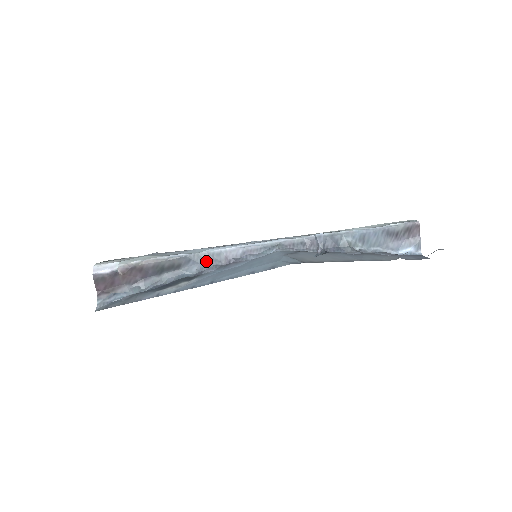
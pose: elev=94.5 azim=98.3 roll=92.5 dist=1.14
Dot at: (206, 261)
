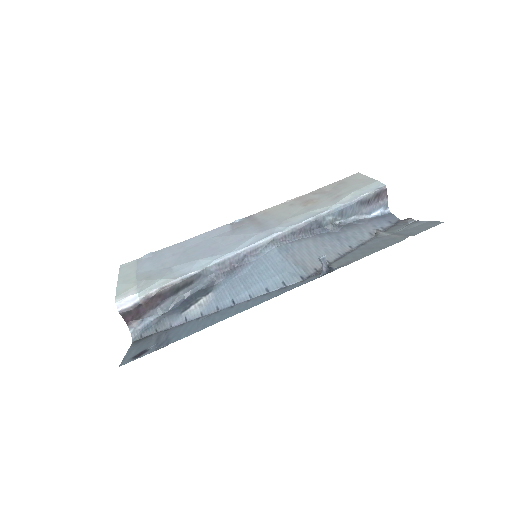
Dot at: (214, 272)
